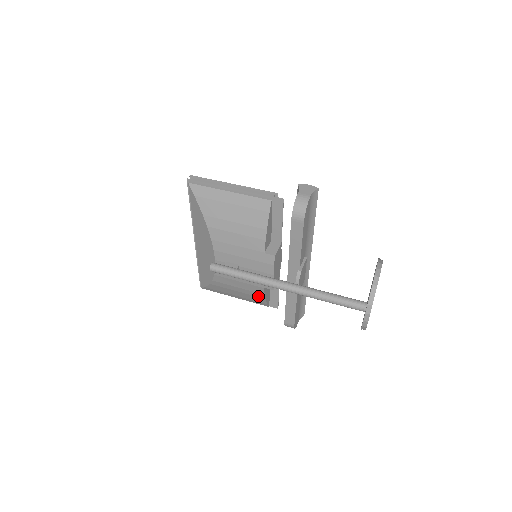
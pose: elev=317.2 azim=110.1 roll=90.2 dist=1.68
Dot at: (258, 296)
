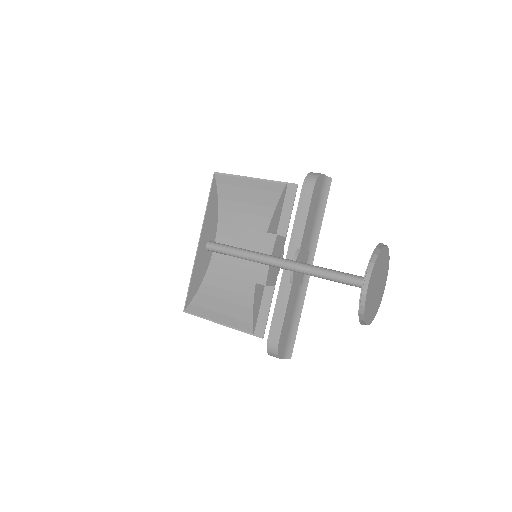
Dot at: (246, 304)
